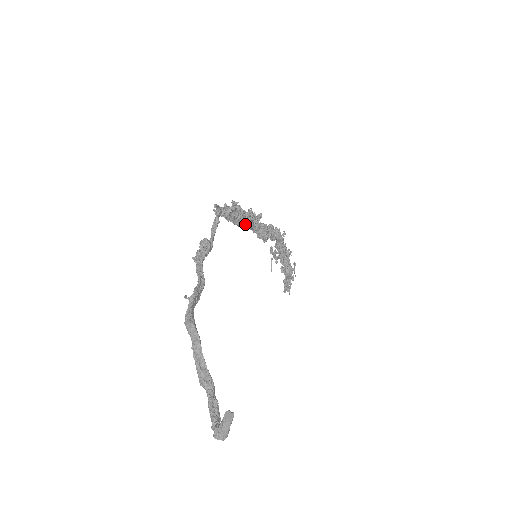
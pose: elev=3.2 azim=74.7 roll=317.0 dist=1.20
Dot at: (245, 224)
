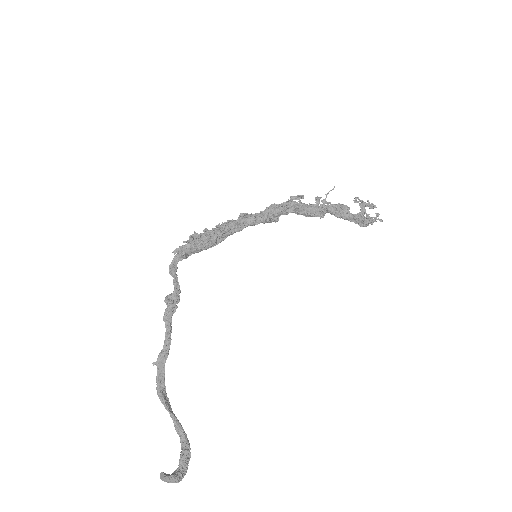
Dot at: (227, 235)
